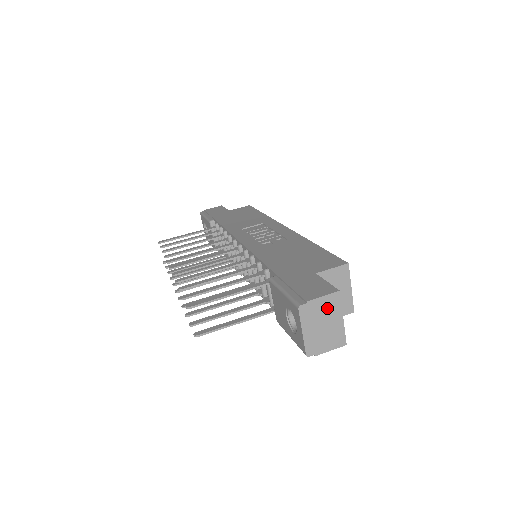
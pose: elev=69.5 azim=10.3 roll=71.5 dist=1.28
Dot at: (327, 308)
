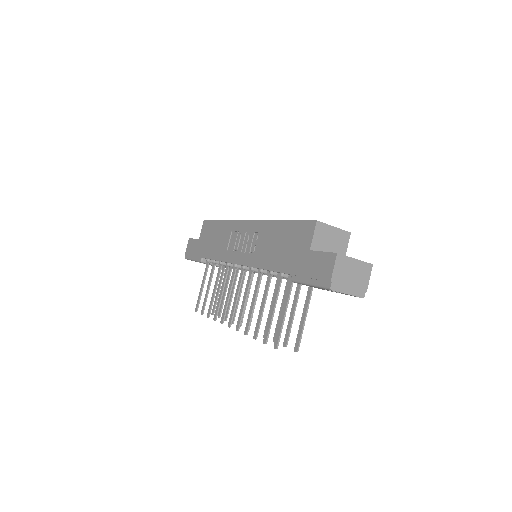
Dot at: (343, 268)
